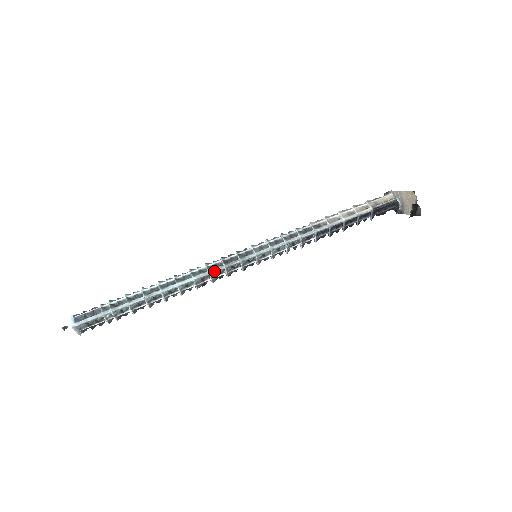
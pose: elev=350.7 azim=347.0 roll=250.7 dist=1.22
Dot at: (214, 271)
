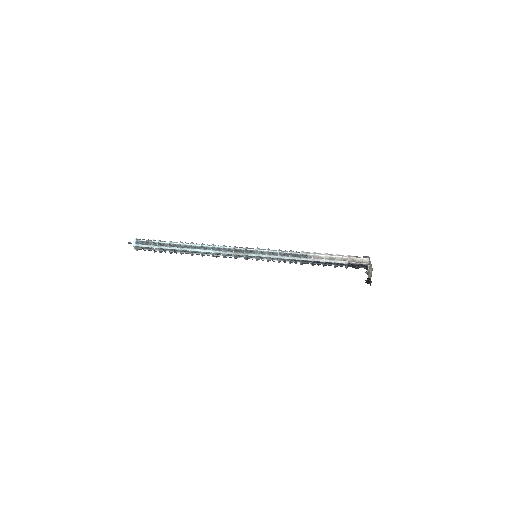
Dot at: (226, 253)
